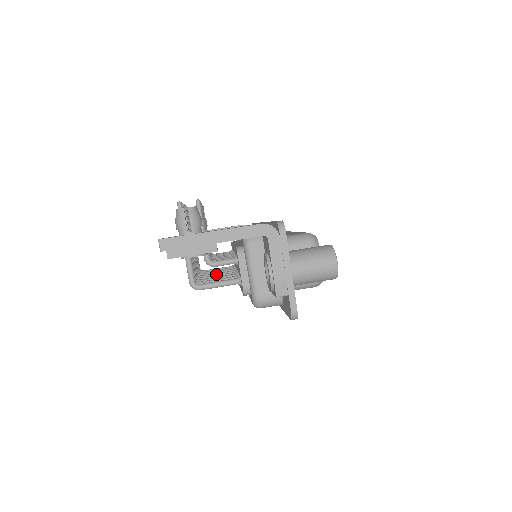
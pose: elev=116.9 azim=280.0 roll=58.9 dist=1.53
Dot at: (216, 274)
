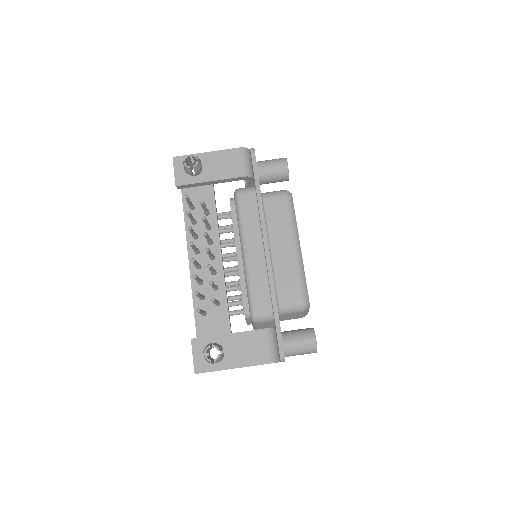
Dot at: occluded
